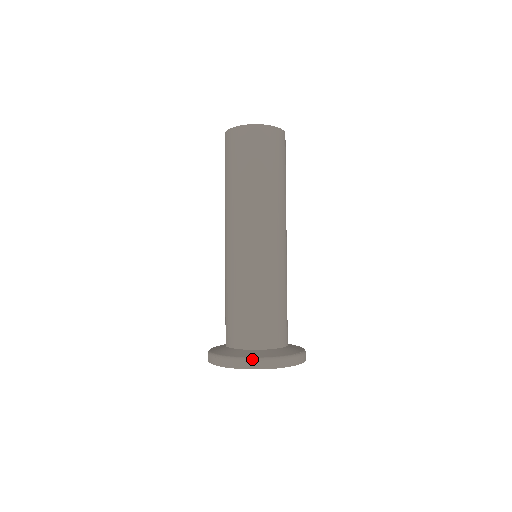
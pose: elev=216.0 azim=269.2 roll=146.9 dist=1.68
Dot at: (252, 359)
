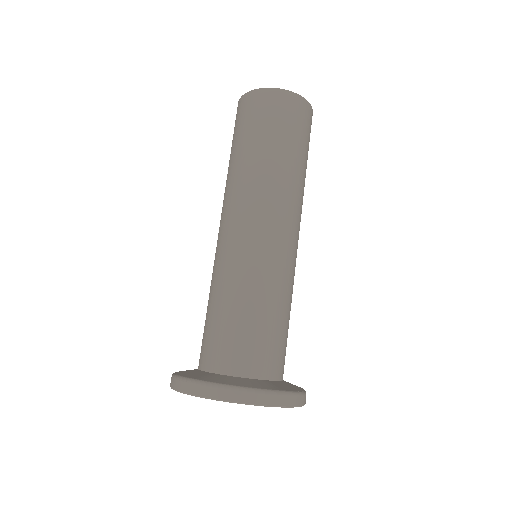
Dot at: (242, 388)
